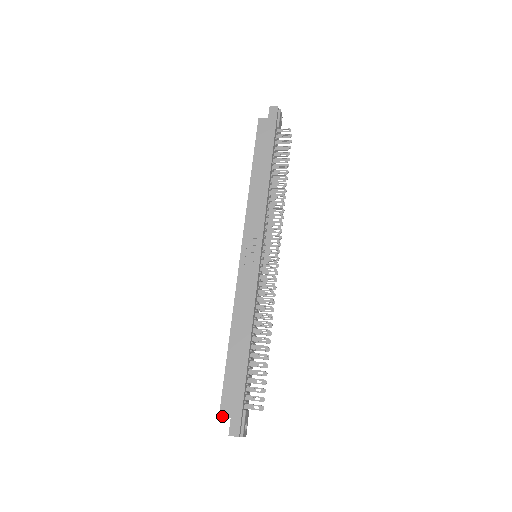
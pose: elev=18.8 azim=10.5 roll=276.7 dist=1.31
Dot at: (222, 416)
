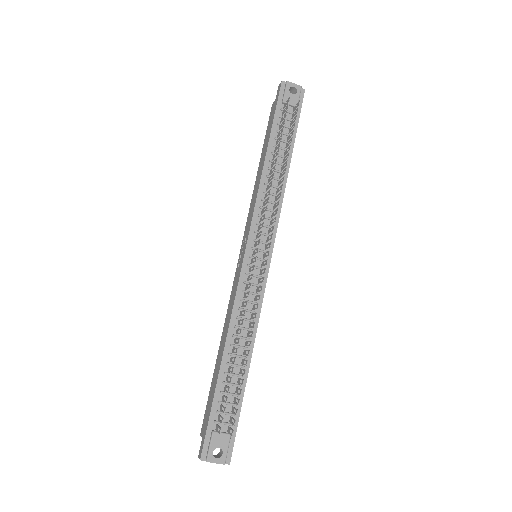
Dot at: (201, 435)
